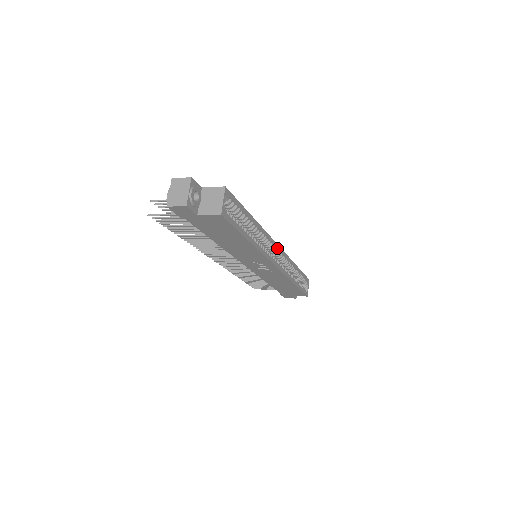
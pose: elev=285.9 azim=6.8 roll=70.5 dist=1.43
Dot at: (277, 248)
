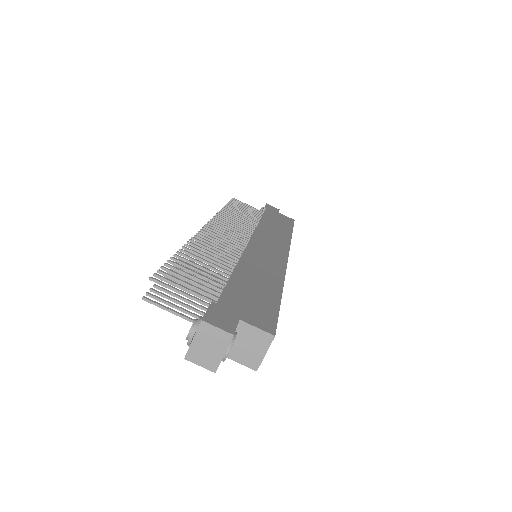
Dot at: occluded
